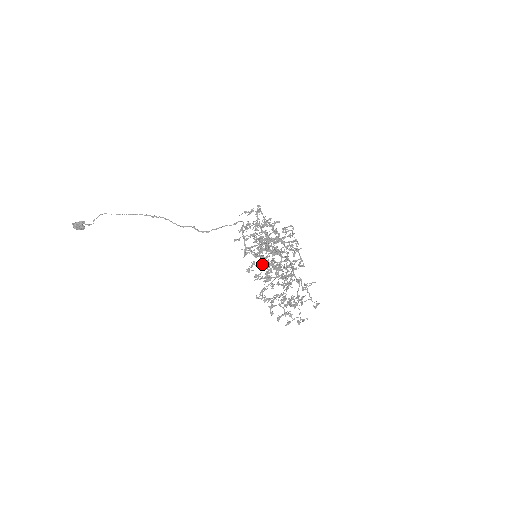
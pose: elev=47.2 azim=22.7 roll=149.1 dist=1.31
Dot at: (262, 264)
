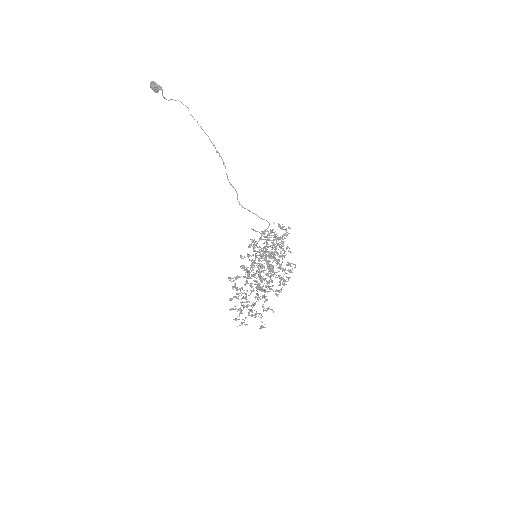
Dot at: occluded
